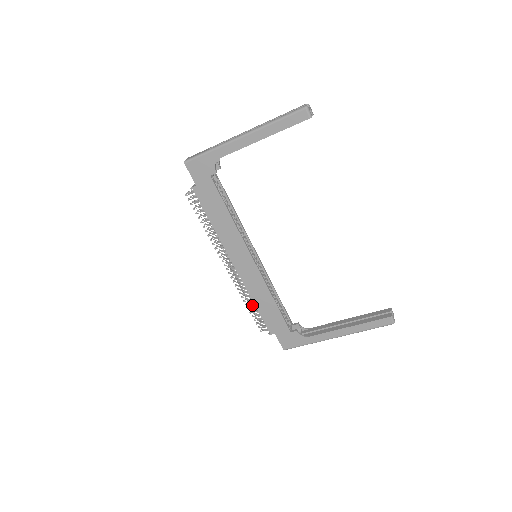
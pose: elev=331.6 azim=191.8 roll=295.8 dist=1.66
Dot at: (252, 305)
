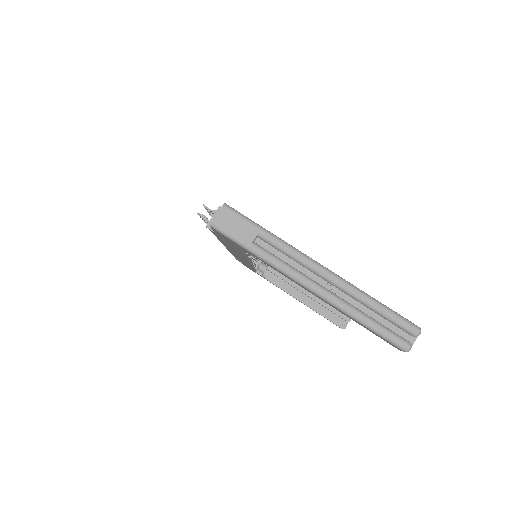
Dot at: occluded
